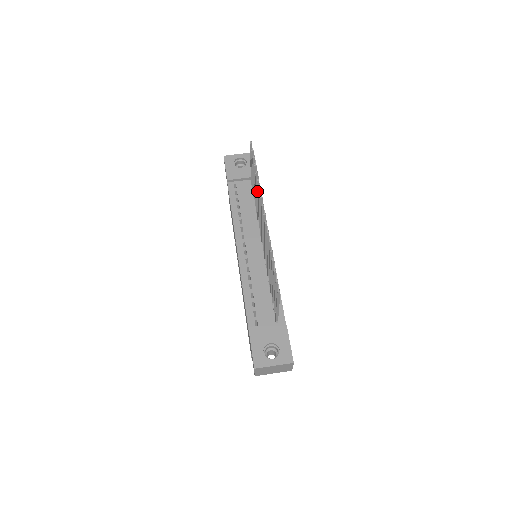
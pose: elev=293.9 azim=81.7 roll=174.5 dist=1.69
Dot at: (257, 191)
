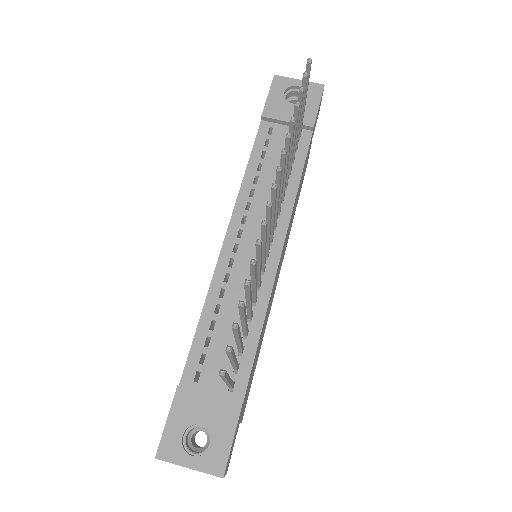
Dot at: occluded
